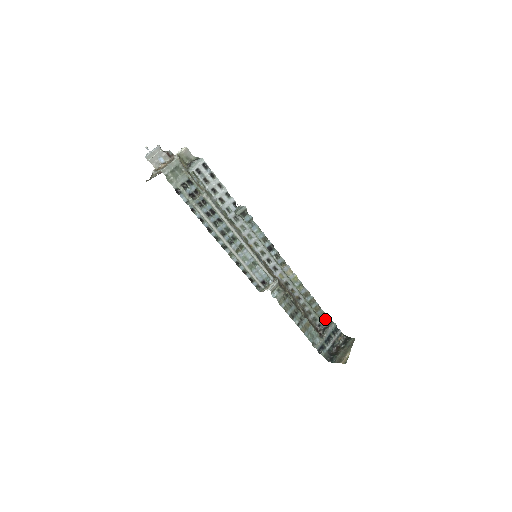
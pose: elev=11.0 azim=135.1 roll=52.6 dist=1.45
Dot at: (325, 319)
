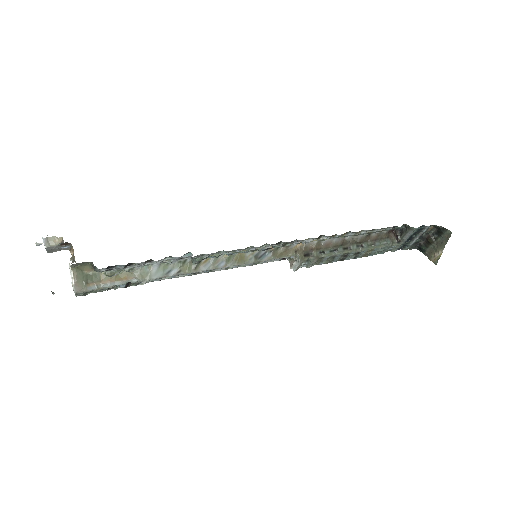
Dot at: (398, 228)
